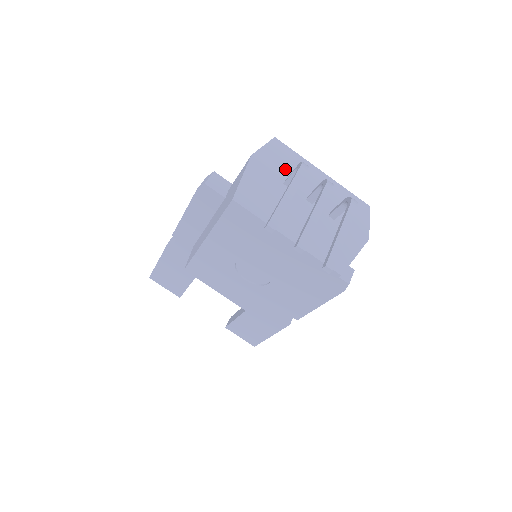
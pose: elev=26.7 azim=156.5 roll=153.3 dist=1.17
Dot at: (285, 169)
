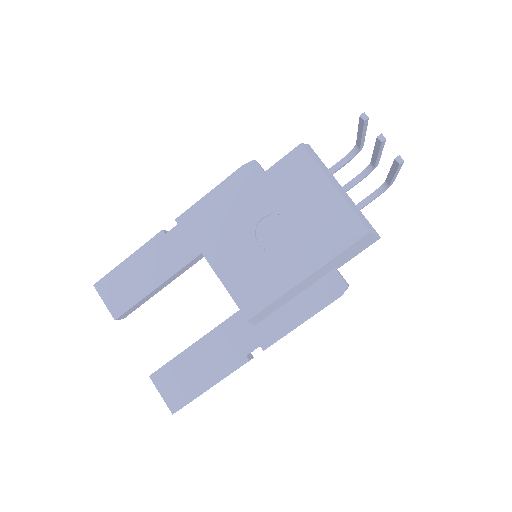
Dot at: occluded
